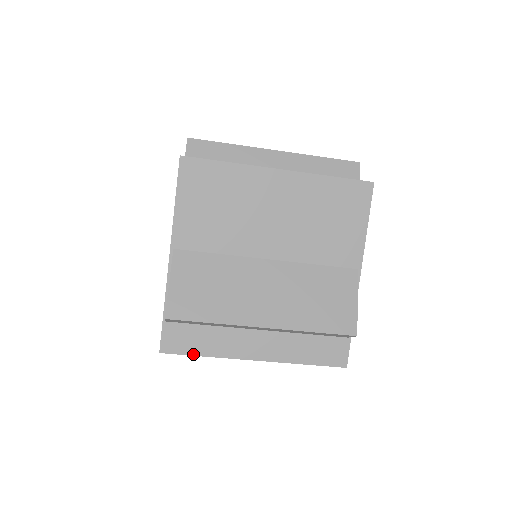
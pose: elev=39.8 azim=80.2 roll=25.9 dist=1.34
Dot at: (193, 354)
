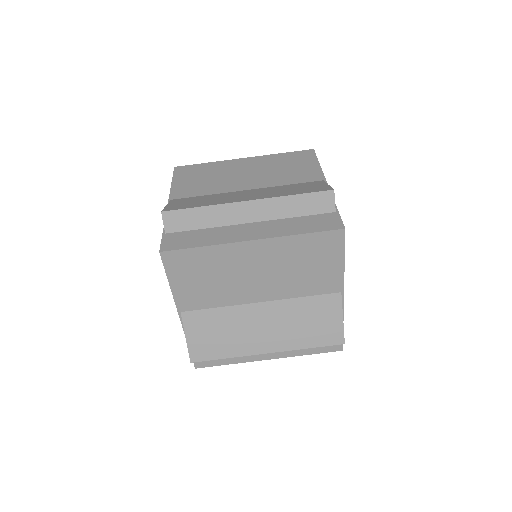
Dot at: (191, 247)
